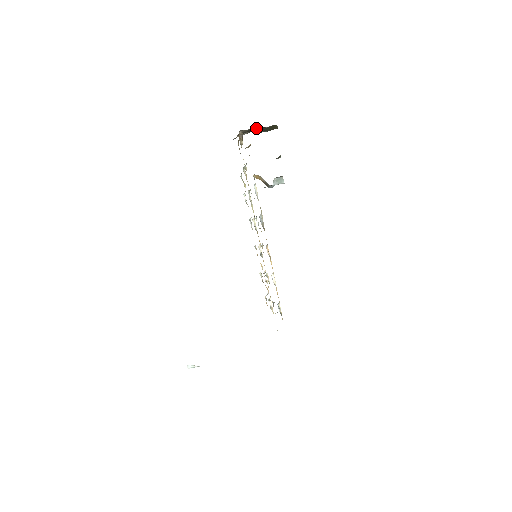
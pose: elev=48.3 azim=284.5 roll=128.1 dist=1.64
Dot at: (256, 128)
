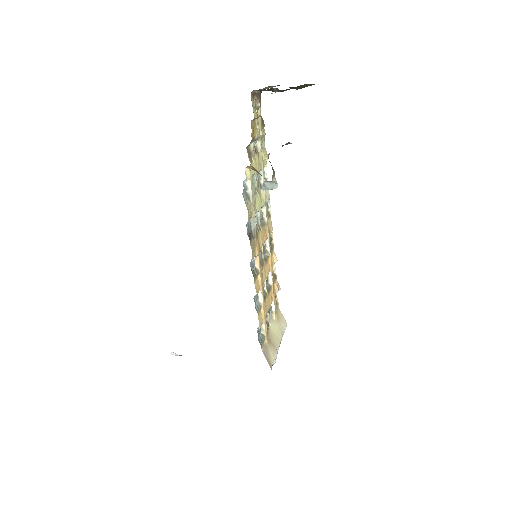
Dot at: (275, 88)
